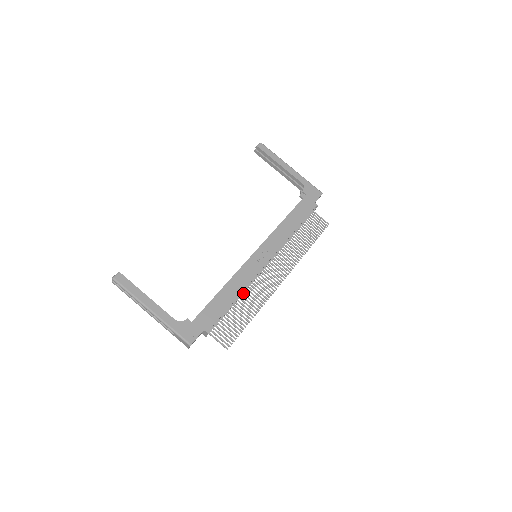
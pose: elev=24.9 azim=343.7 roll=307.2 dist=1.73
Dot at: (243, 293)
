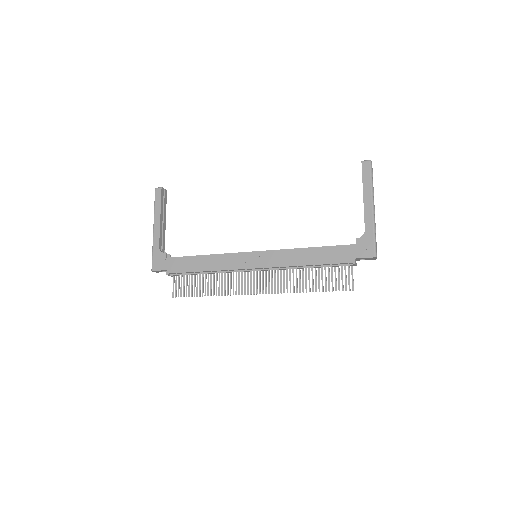
Dot at: occluded
